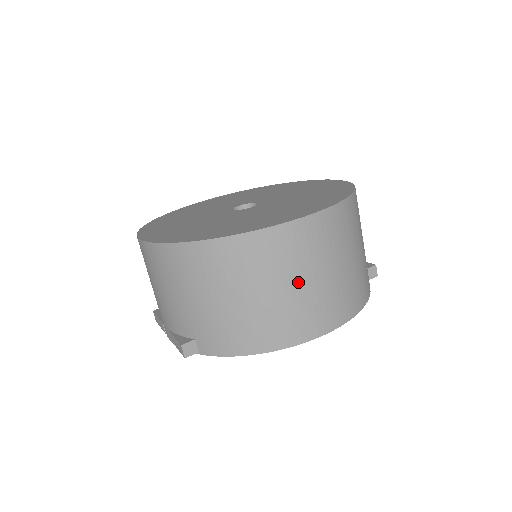
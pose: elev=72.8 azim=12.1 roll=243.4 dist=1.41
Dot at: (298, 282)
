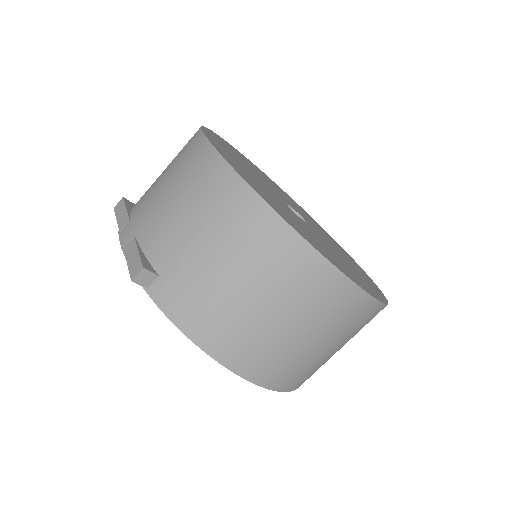
Dot at: (300, 330)
